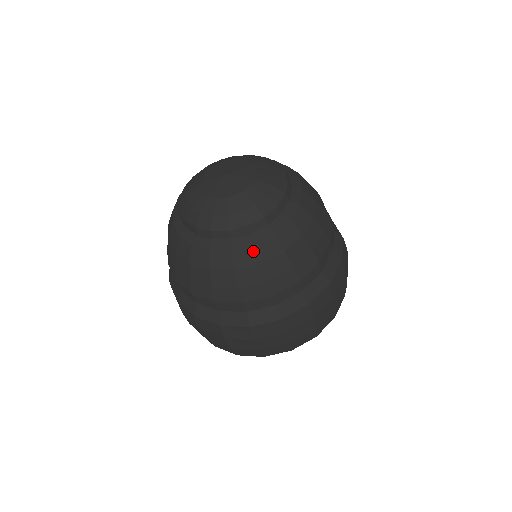
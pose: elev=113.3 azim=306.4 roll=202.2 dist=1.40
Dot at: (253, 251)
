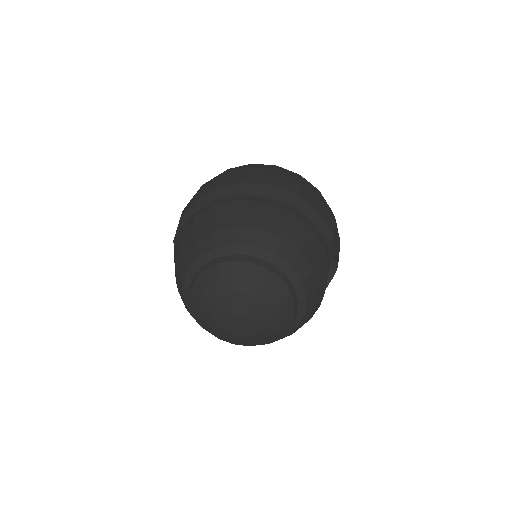
Dot at: occluded
